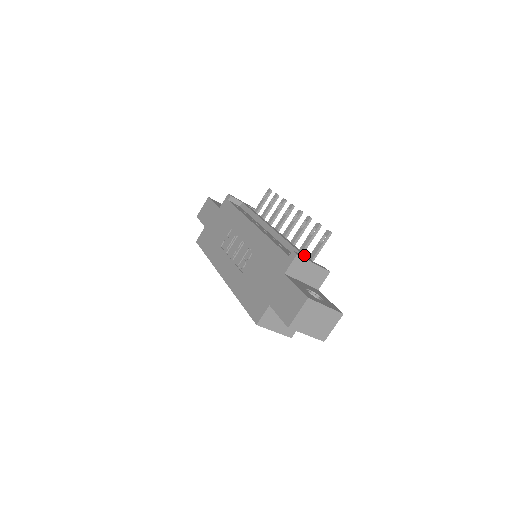
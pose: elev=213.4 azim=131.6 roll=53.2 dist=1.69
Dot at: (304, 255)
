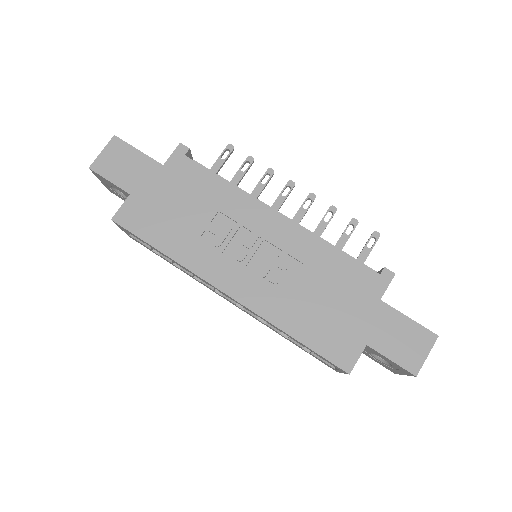
Dot at: occluded
